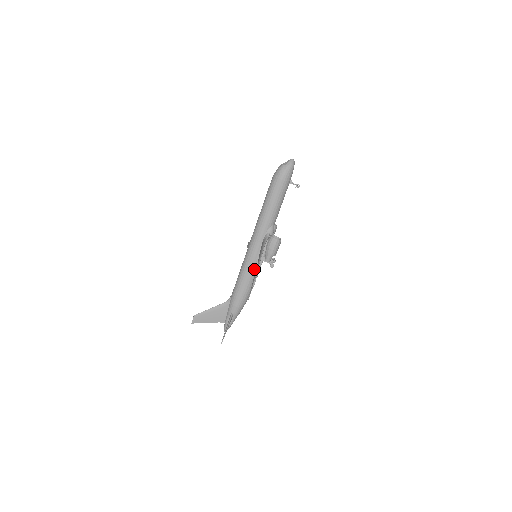
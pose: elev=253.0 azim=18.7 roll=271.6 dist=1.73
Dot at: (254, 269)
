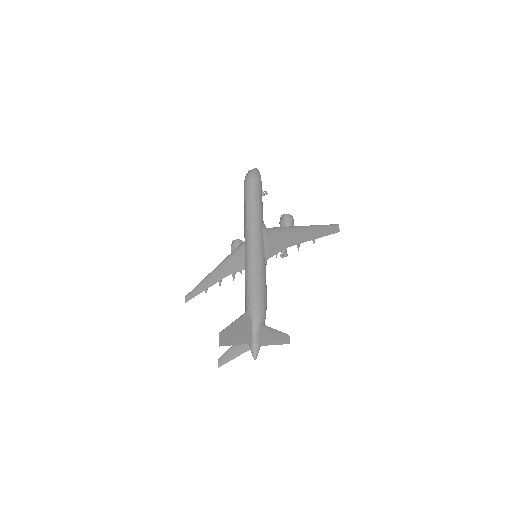
Dot at: (264, 265)
